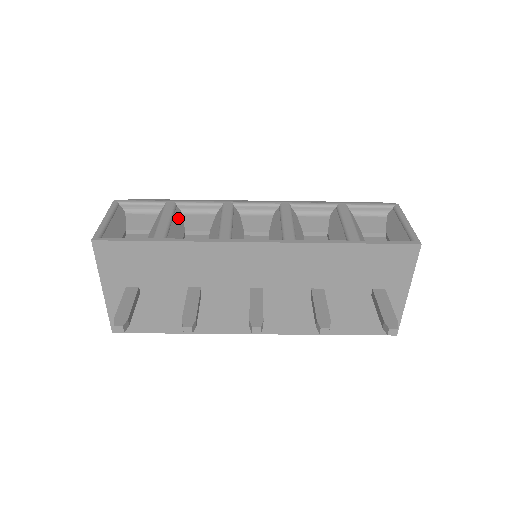
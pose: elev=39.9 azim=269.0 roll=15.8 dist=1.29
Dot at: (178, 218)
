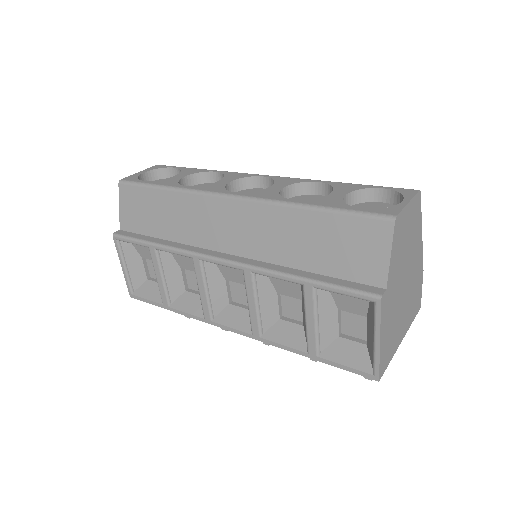
Dot at: (168, 263)
